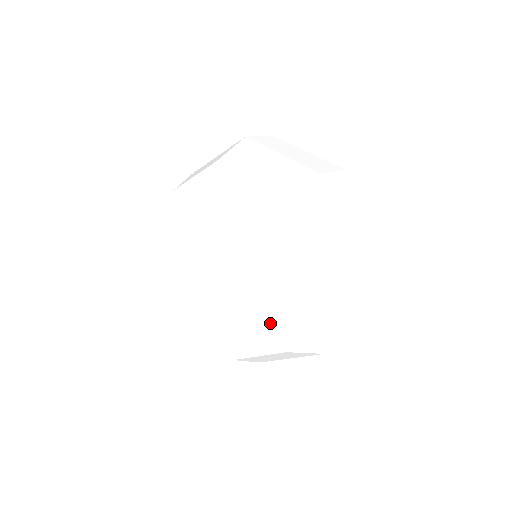
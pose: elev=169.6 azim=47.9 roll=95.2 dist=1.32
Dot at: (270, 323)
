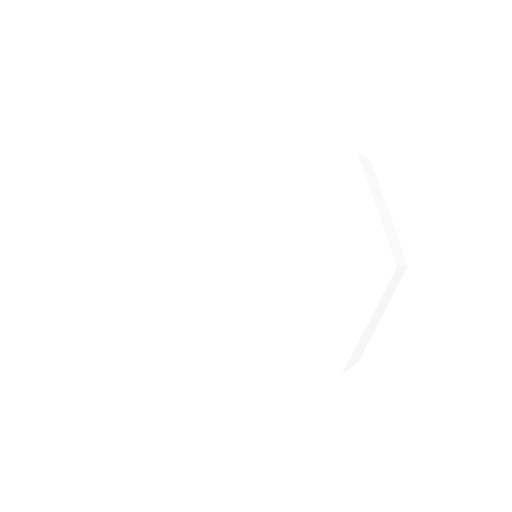
Dot at: (286, 324)
